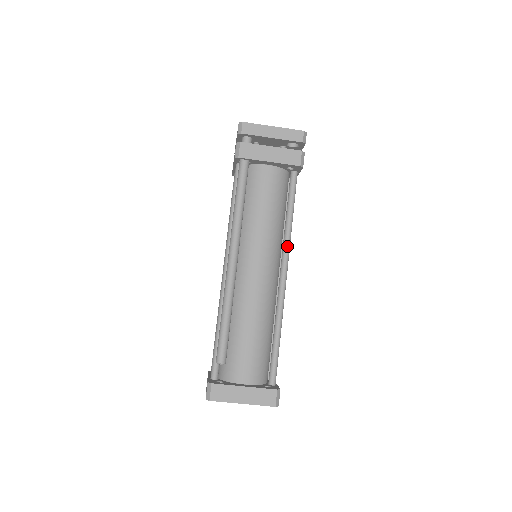
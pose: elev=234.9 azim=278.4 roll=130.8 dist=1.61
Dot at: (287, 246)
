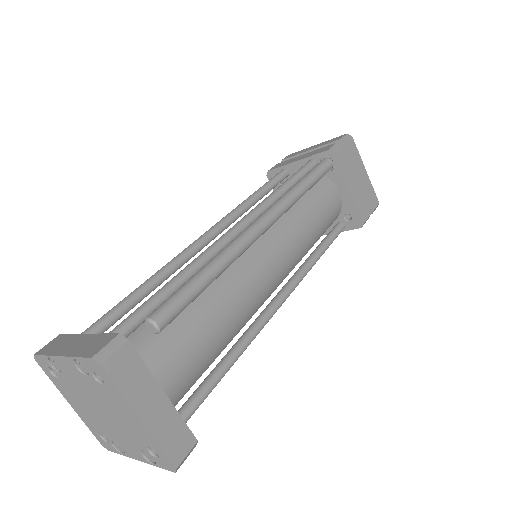
Dot at: (301, 278)
